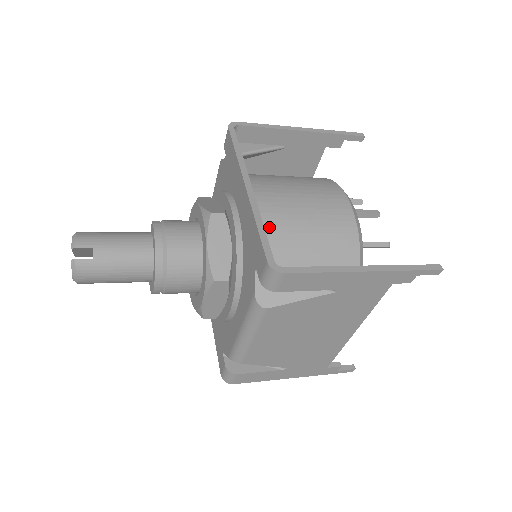
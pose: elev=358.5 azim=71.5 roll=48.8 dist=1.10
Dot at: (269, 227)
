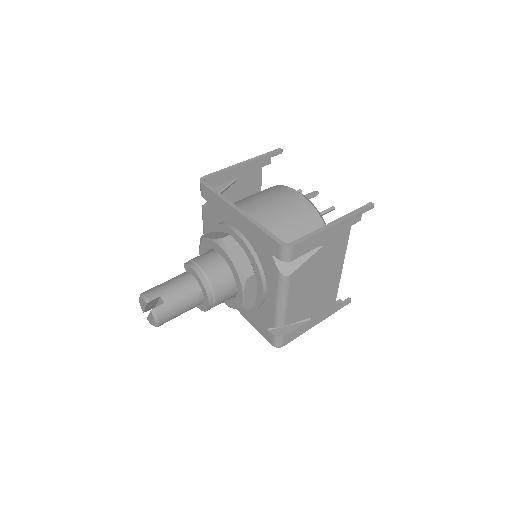
Dot at: occluded
